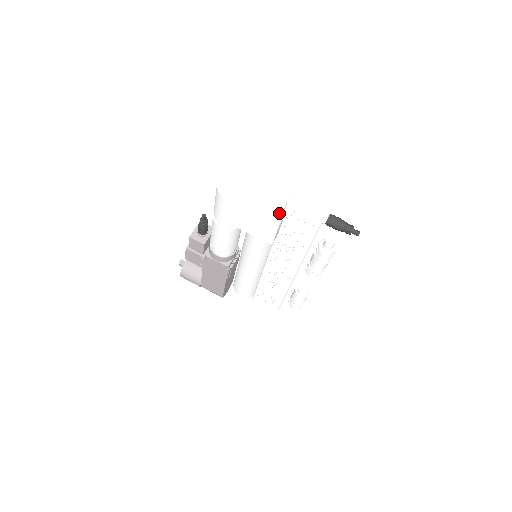
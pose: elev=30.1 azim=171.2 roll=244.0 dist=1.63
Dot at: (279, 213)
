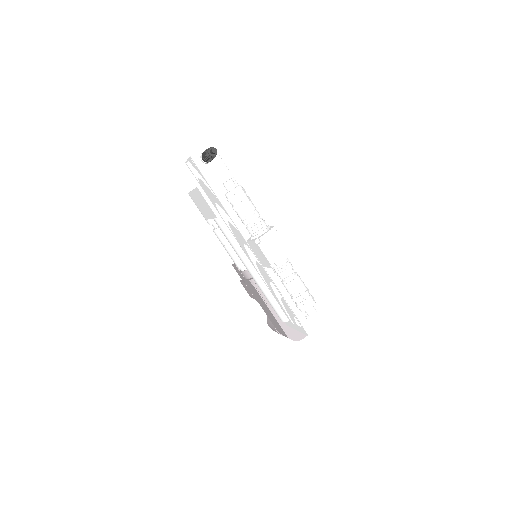
Dot at: occluded
